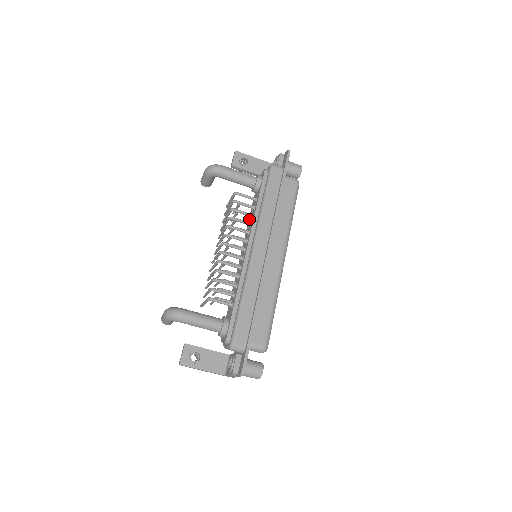
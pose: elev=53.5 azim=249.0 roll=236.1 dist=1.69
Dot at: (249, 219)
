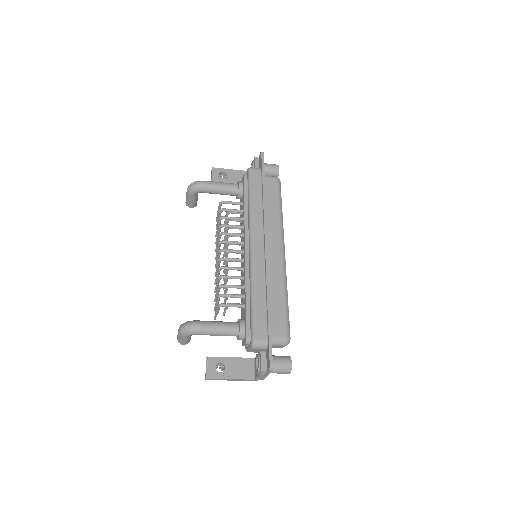
Dot at: (240, 224)
